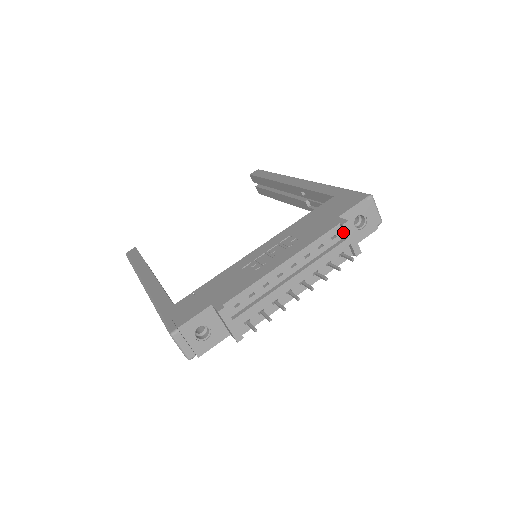
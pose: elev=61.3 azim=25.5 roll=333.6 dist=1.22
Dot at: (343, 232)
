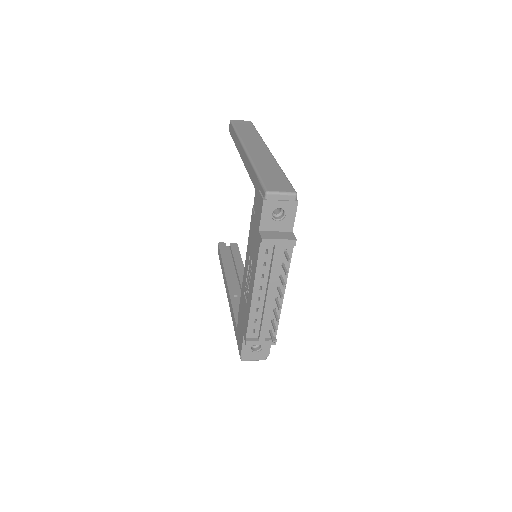
Dot at: (269, 243)
